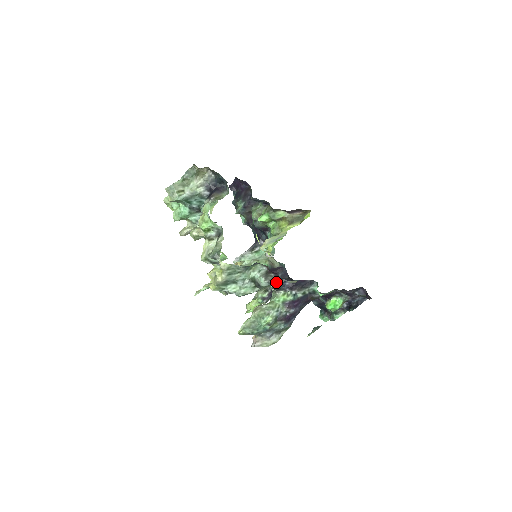
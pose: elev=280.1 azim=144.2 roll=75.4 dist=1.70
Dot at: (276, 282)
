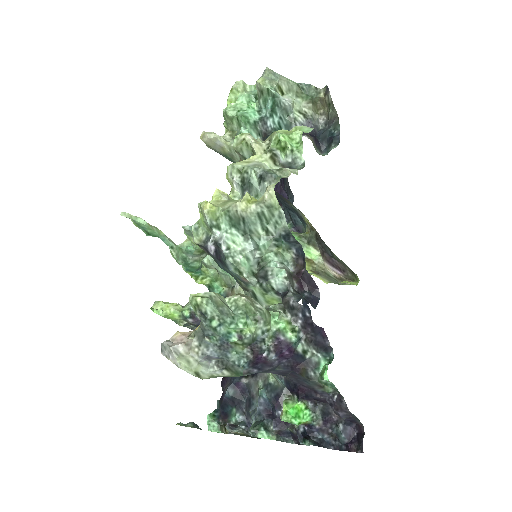
Dot at: (300, 295)
